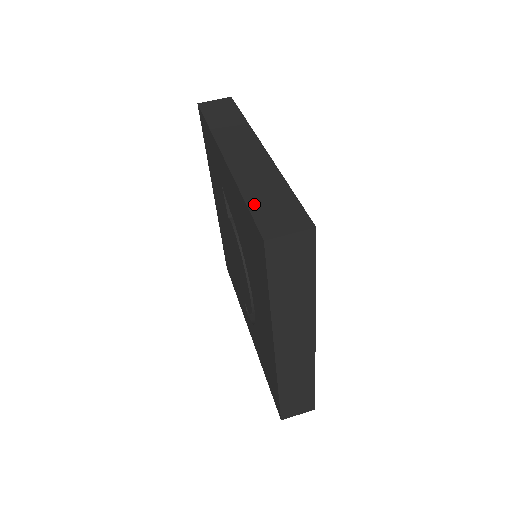
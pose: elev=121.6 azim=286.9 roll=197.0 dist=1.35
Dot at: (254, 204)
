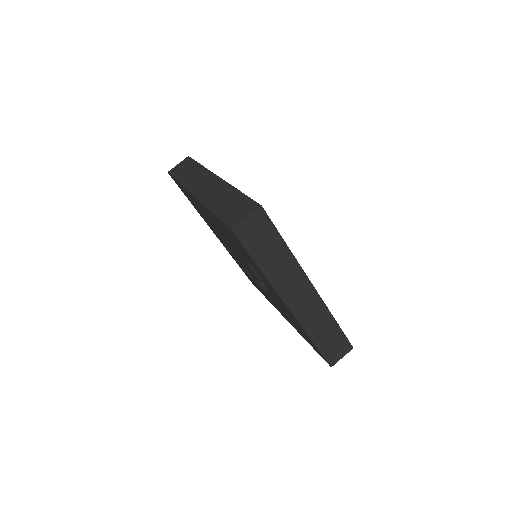
Dot at: (321, 346)
